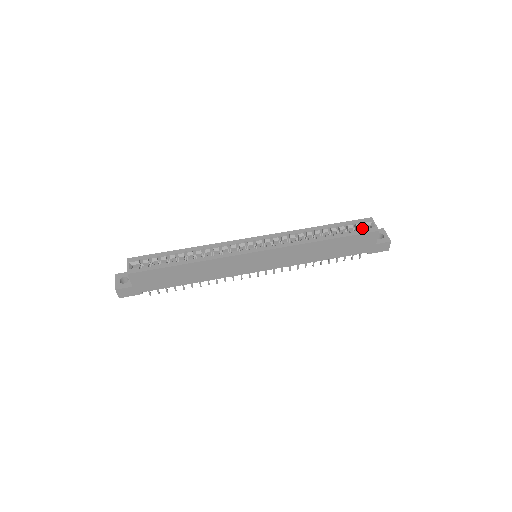
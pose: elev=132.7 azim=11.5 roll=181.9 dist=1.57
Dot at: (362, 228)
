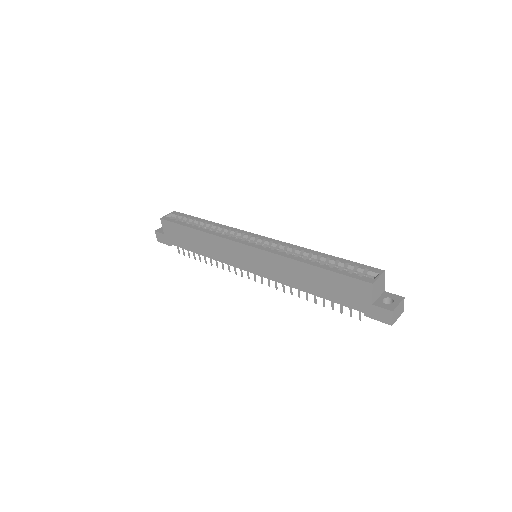
Dot at: occluded
